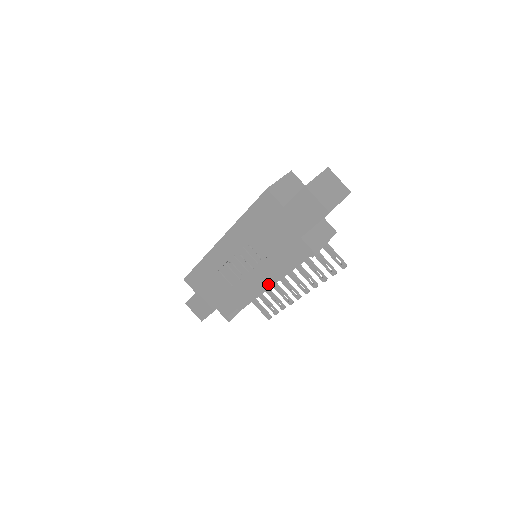
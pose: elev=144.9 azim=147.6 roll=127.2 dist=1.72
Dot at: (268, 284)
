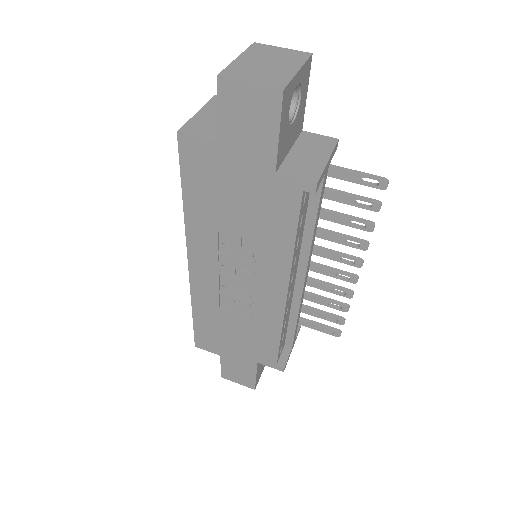
Dot at: (296, 285)
